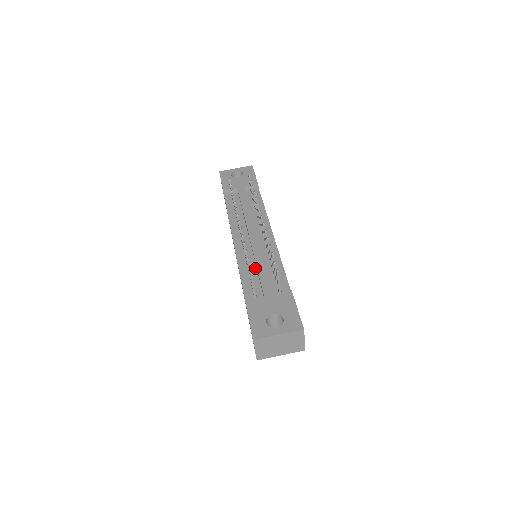
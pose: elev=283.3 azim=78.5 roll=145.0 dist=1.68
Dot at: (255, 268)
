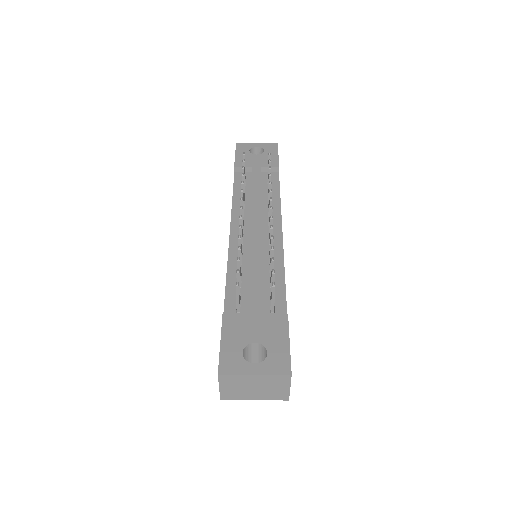
Dot at: (248, 273)
